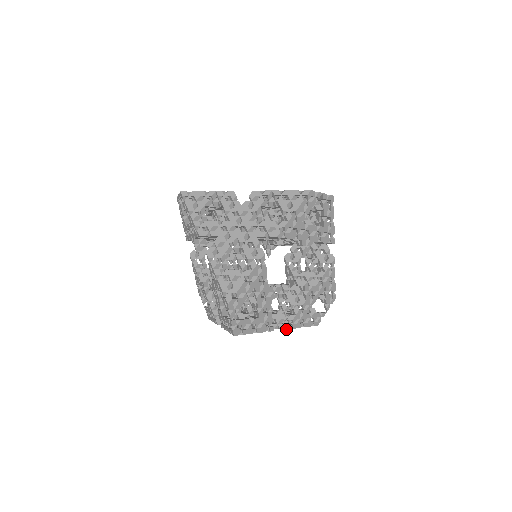
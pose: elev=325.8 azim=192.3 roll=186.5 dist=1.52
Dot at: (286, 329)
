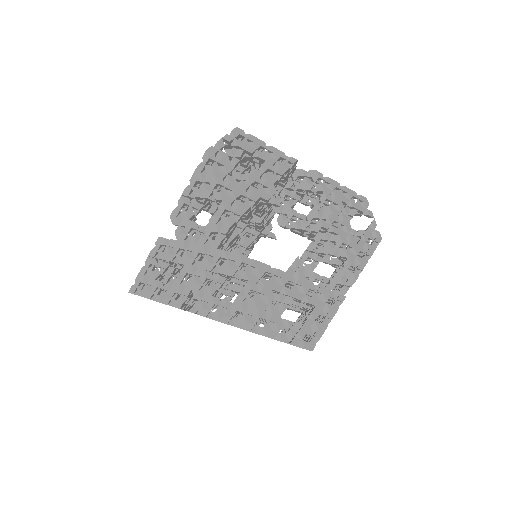
Dot at: occluded
